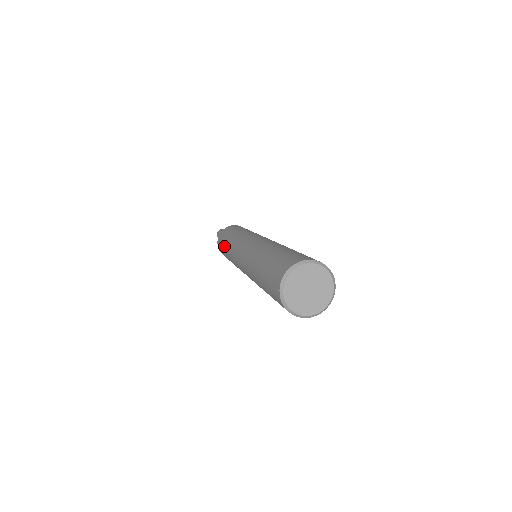
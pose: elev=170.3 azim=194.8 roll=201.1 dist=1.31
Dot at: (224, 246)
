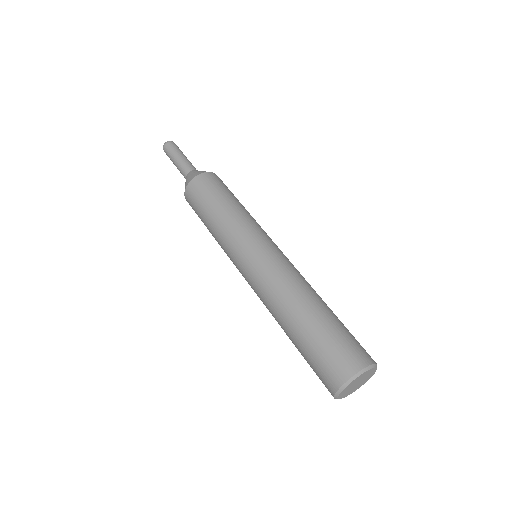
Dot at: (207, 215)
